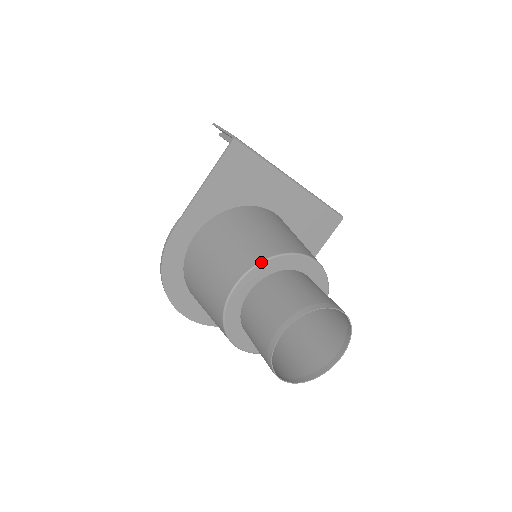
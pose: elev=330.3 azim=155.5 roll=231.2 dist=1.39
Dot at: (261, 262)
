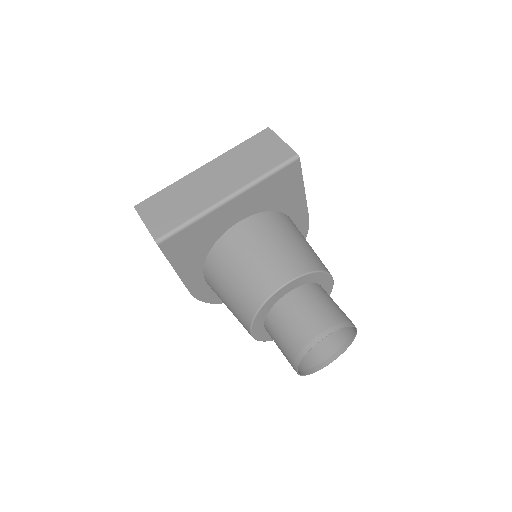
Dot at: (253, 320)
